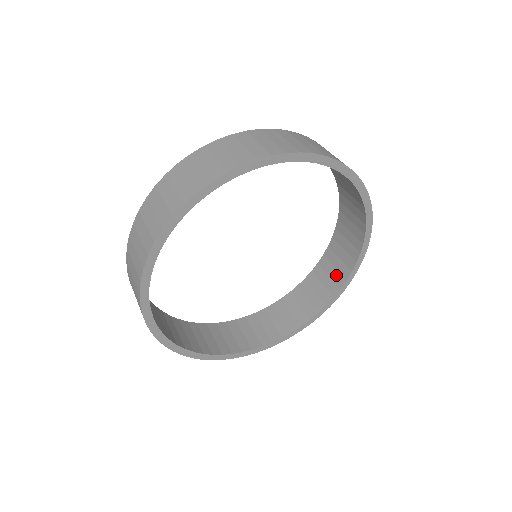
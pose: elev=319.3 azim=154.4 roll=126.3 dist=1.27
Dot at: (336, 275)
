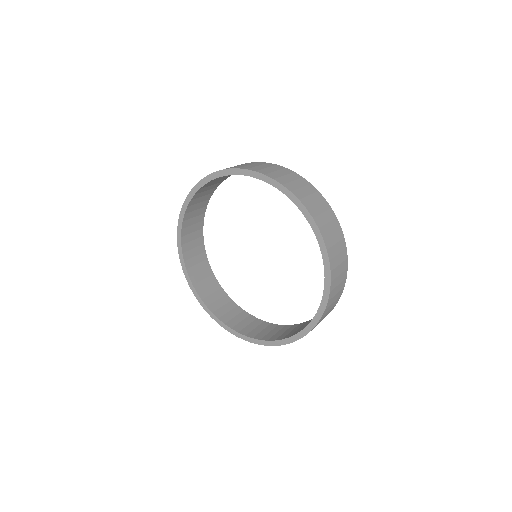
Dot at: (256, 332)
